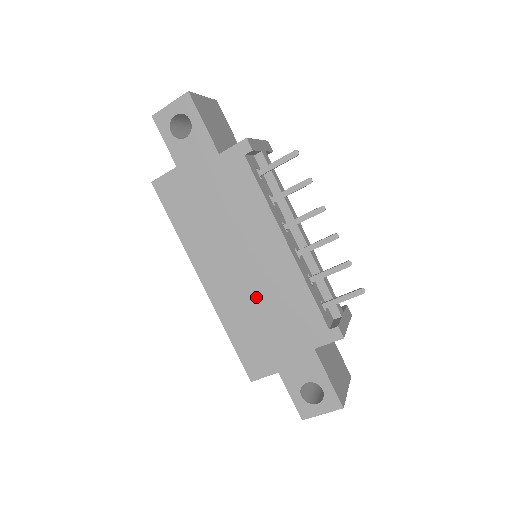
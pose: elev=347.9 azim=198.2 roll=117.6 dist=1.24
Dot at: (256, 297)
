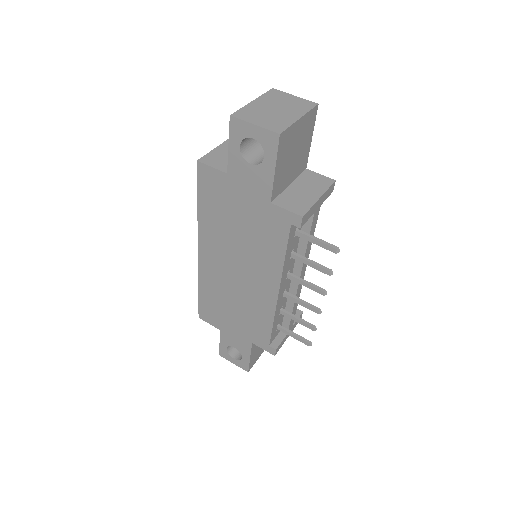
Dot at: (233, 293)
